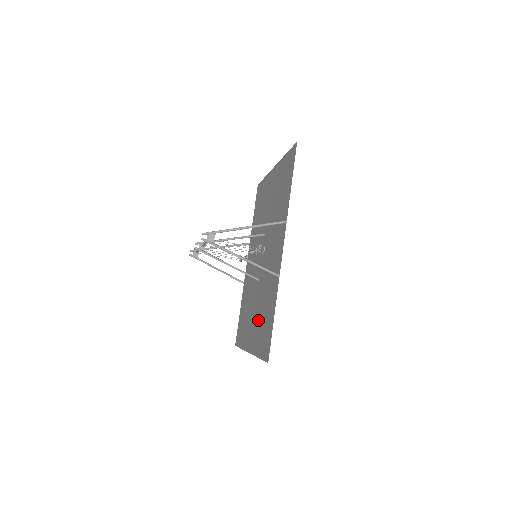
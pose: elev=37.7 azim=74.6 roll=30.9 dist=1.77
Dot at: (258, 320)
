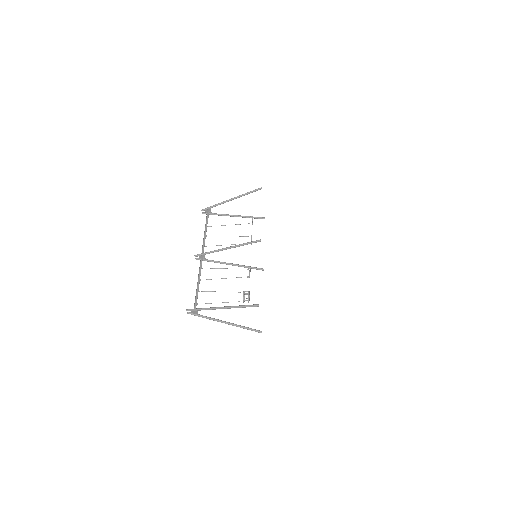
Dot at: occluded
